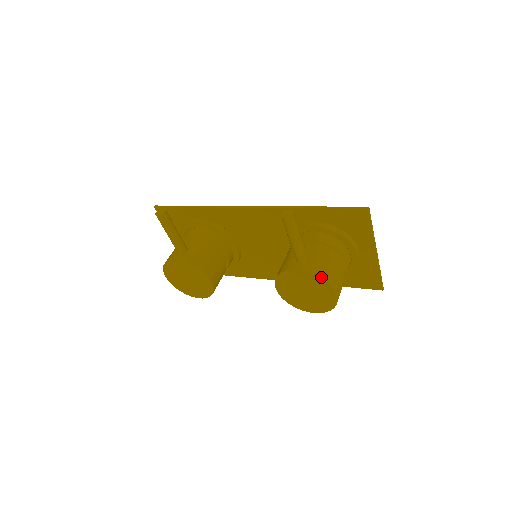
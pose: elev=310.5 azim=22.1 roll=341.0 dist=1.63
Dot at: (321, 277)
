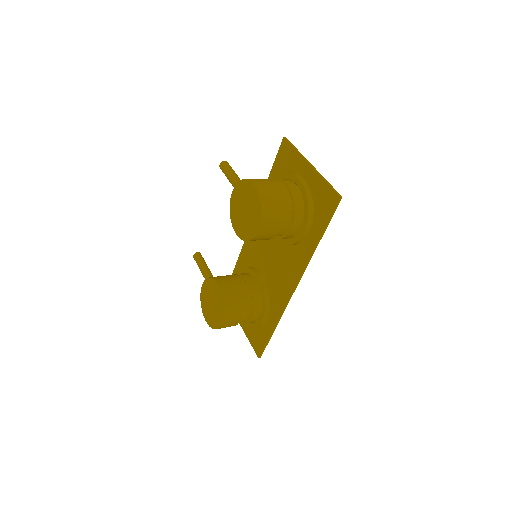
Dot at: (241, 180)
